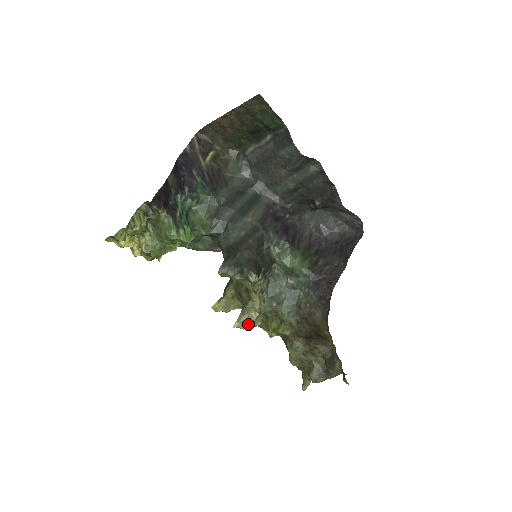
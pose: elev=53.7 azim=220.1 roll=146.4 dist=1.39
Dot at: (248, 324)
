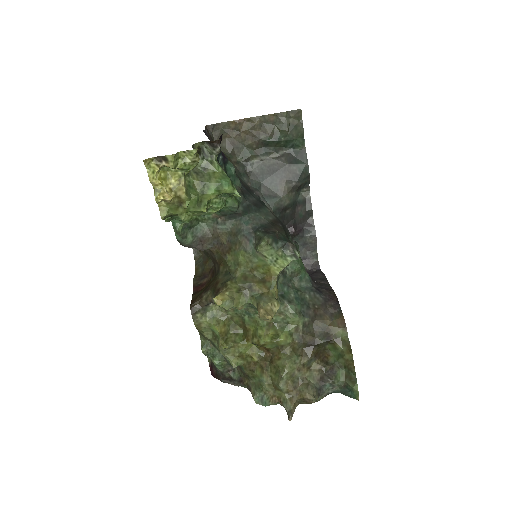
Dot at: (271, 314)
